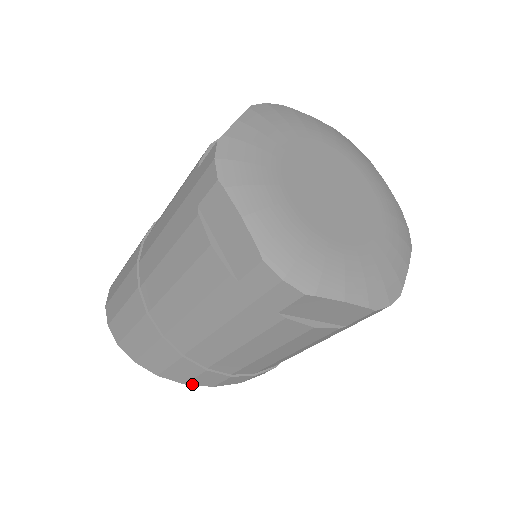
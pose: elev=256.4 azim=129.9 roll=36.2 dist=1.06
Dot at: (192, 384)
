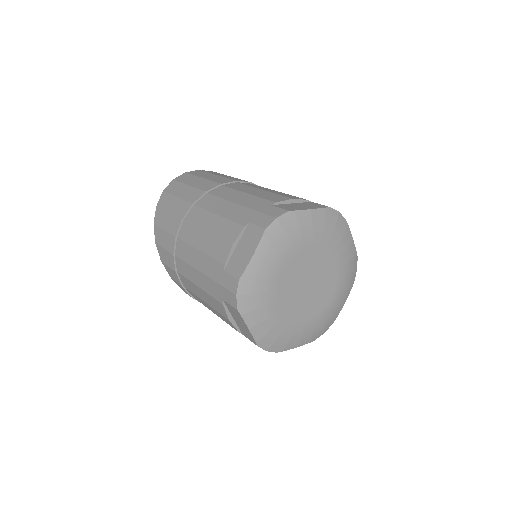
Dot at: (164, 265)
